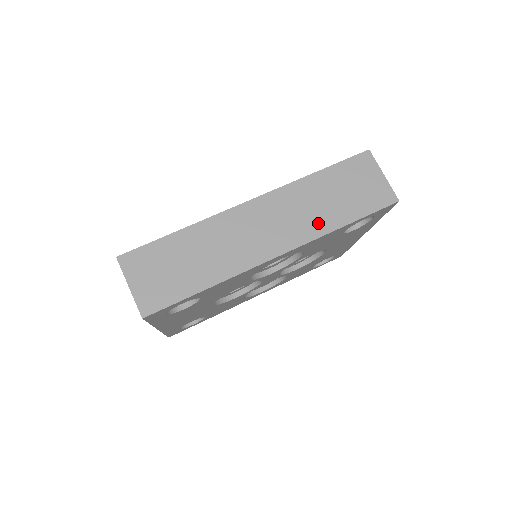
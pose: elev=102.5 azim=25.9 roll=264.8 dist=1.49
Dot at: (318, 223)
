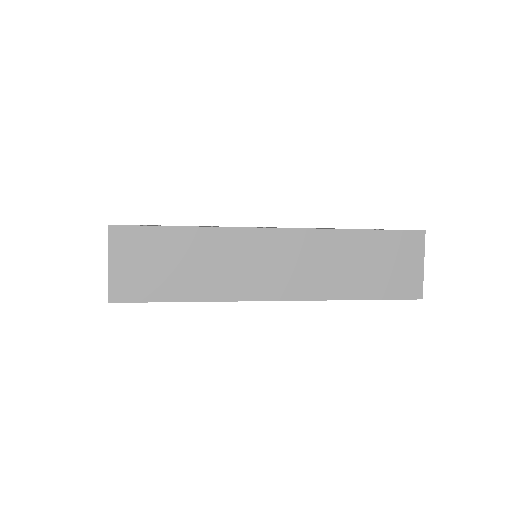
Dot at: (332, 285)
